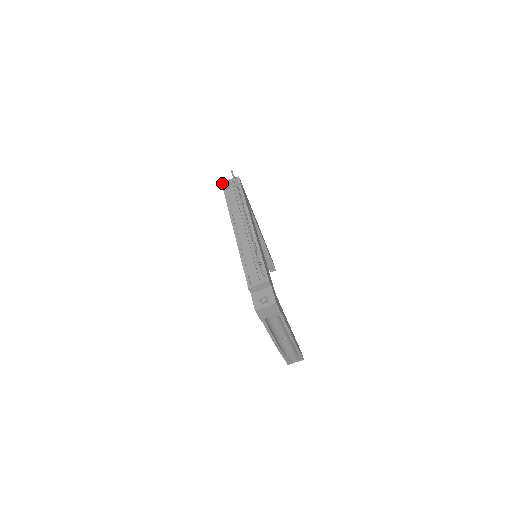
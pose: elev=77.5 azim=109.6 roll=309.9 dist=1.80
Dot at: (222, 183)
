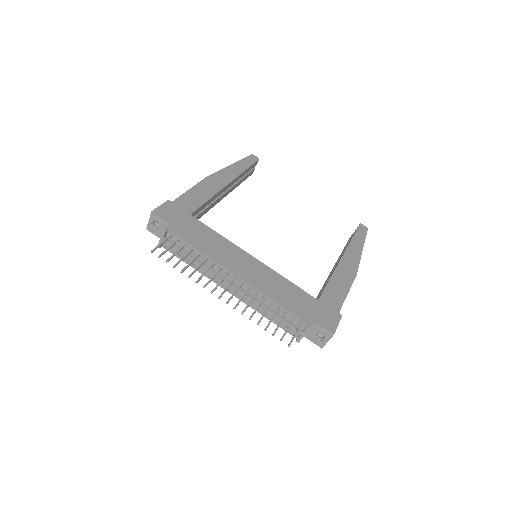
Dot at: occluded
